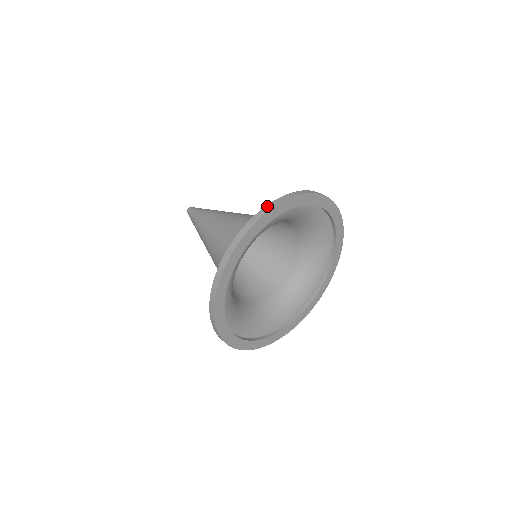
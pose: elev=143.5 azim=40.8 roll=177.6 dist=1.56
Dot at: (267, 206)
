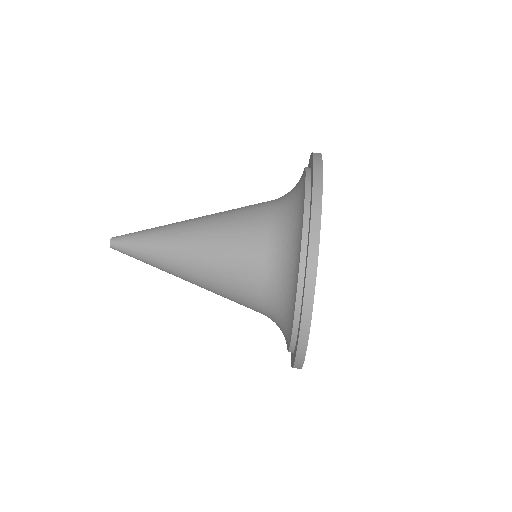
Dot at: (315, 163)
